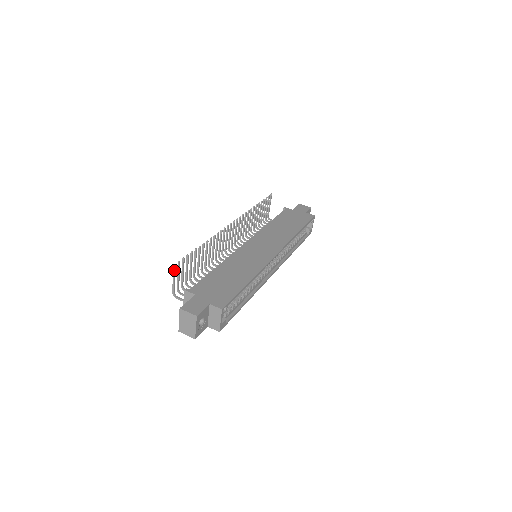
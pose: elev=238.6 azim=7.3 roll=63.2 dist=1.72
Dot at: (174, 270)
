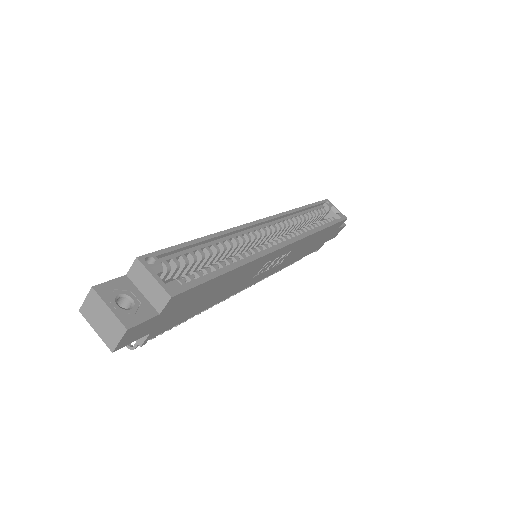
Dot at: occluded
